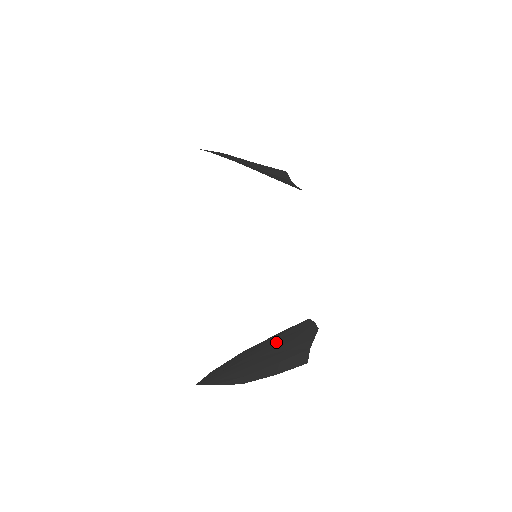
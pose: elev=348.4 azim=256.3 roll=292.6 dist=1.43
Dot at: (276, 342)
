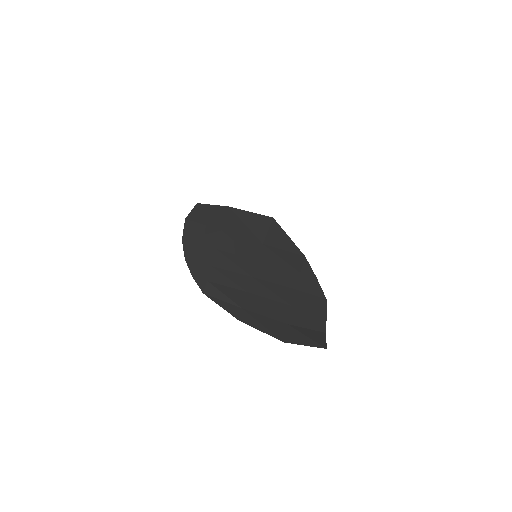
Dot at: (271, 264)
